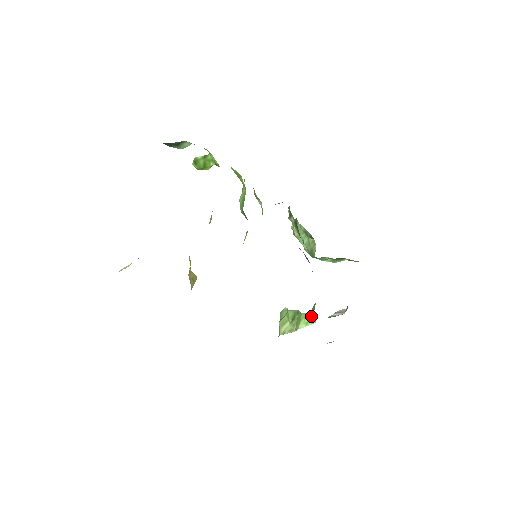
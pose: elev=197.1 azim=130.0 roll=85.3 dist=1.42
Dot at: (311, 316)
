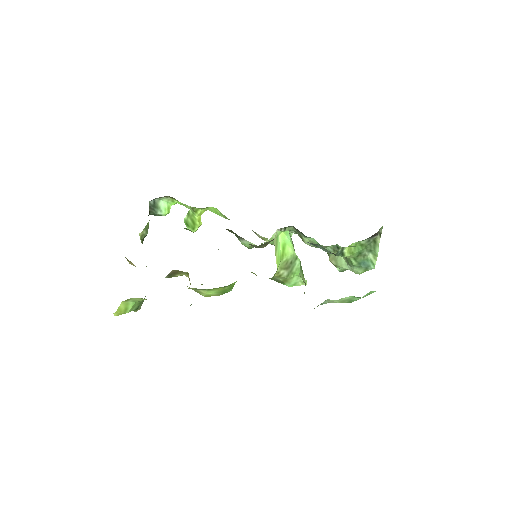
Dot at: (290, 238)
